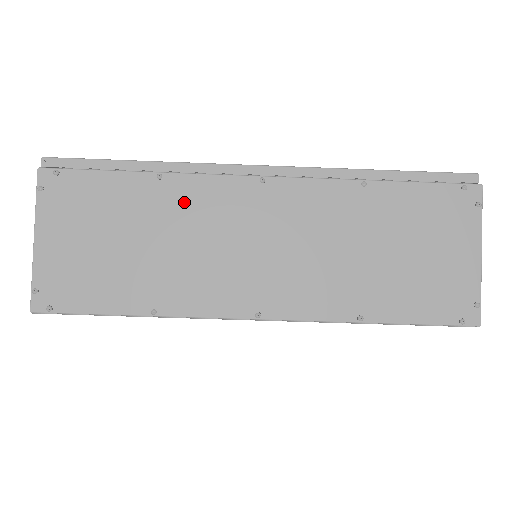
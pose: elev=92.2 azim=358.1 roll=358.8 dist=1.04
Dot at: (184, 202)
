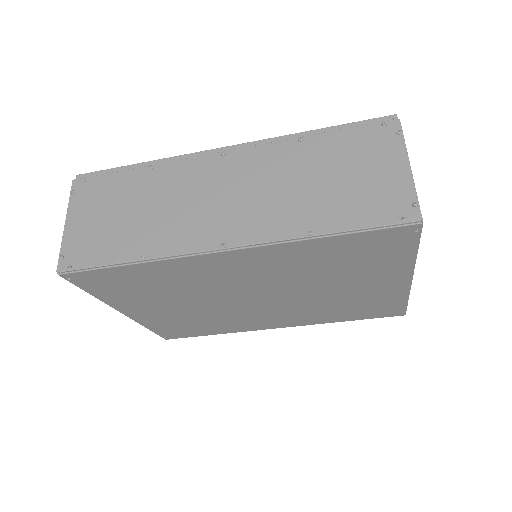
Dot at: (168, 179)
